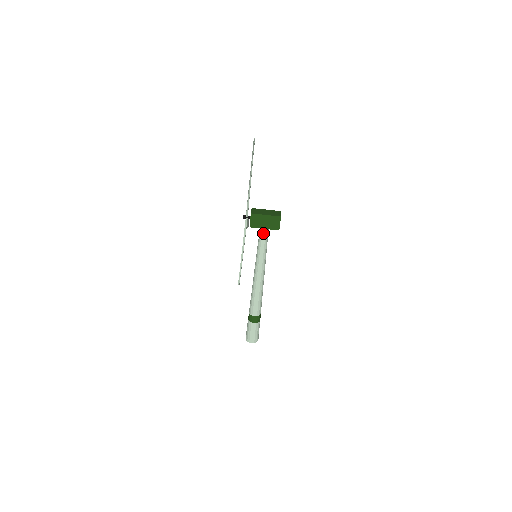
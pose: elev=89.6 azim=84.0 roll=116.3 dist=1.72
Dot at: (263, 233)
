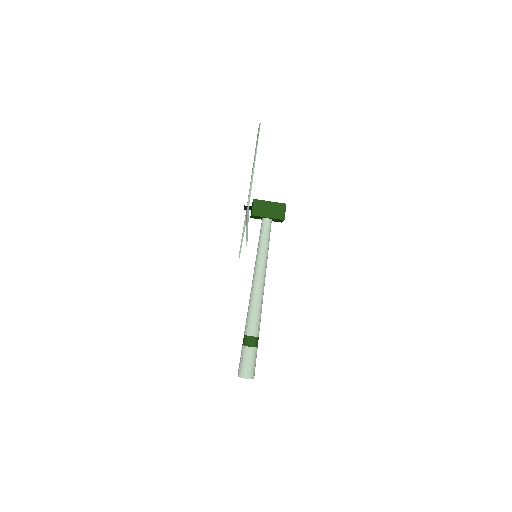
Dot at: (266, 225)
